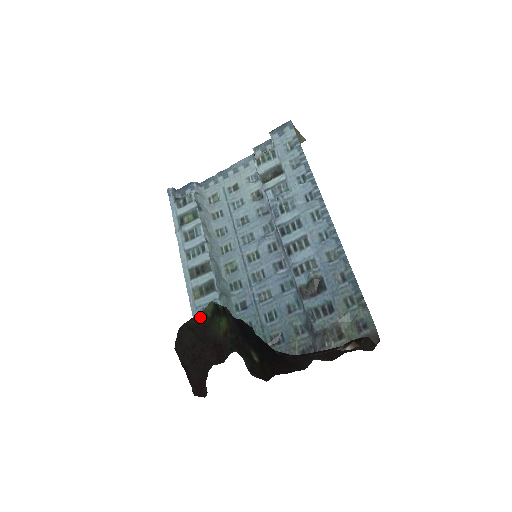
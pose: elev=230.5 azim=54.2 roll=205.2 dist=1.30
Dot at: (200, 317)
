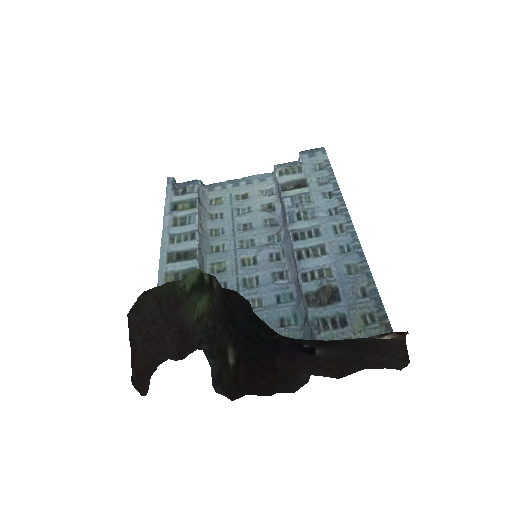
Dot at: (176, 285)
